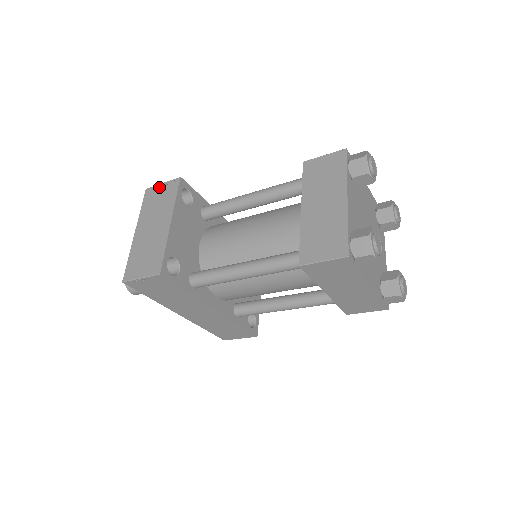
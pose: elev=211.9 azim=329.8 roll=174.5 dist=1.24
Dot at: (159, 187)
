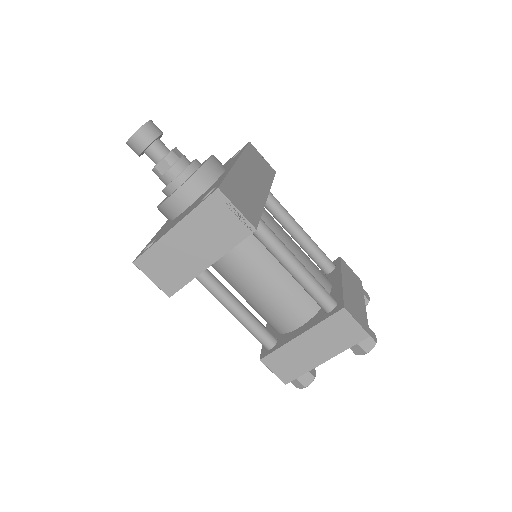
Dot at: (230, 210)
